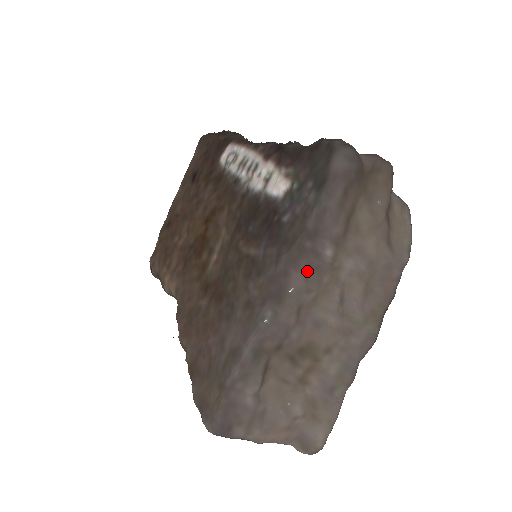
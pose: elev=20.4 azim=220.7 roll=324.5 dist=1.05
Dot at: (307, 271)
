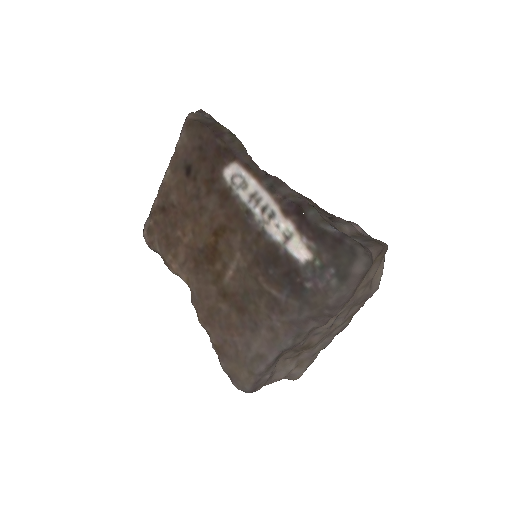
Dot at: (322, 322)
